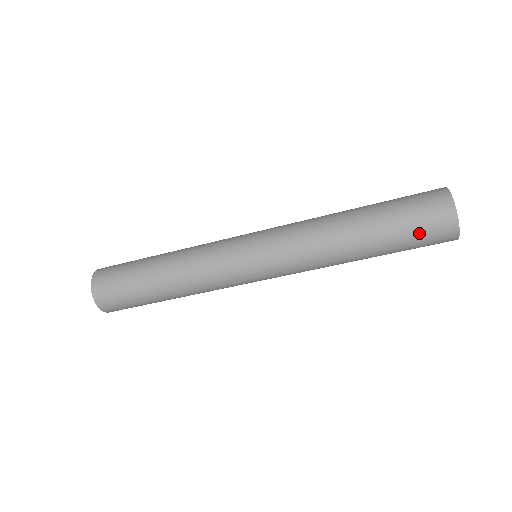
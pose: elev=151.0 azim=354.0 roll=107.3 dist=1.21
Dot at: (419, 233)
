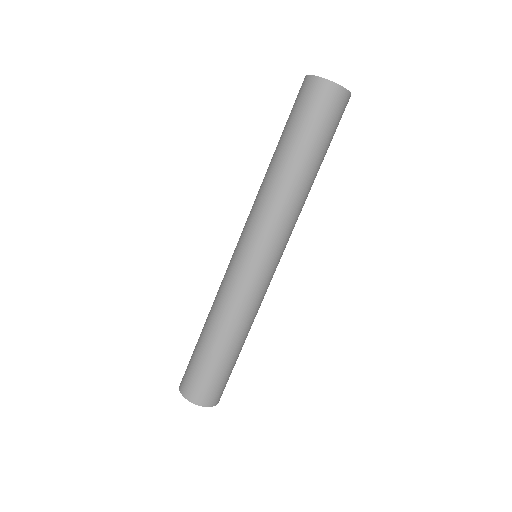
Dot at: (327, 120)
